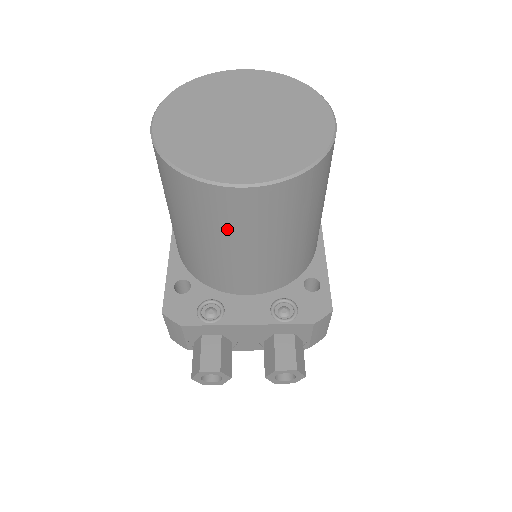
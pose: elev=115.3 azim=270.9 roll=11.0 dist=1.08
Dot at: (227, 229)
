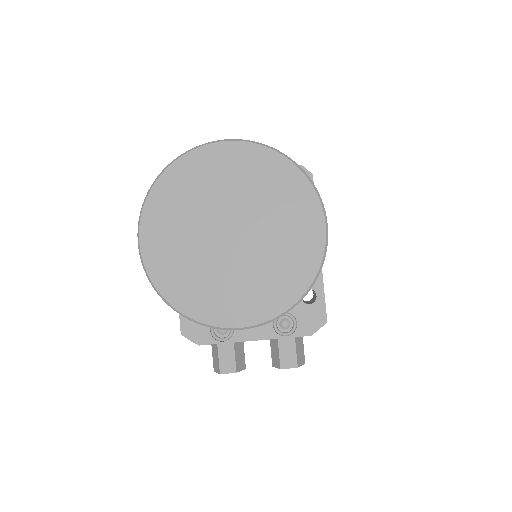
Dot at: occluded
